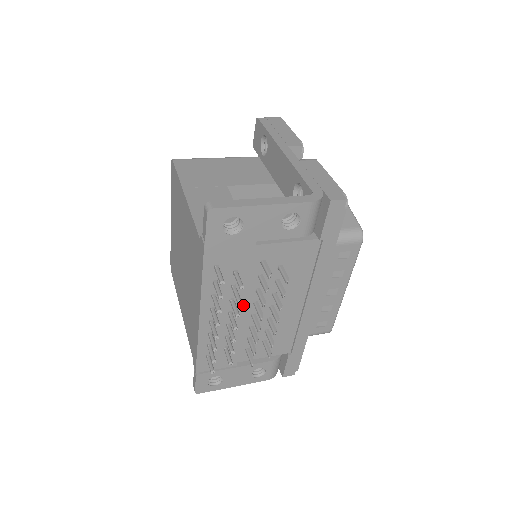
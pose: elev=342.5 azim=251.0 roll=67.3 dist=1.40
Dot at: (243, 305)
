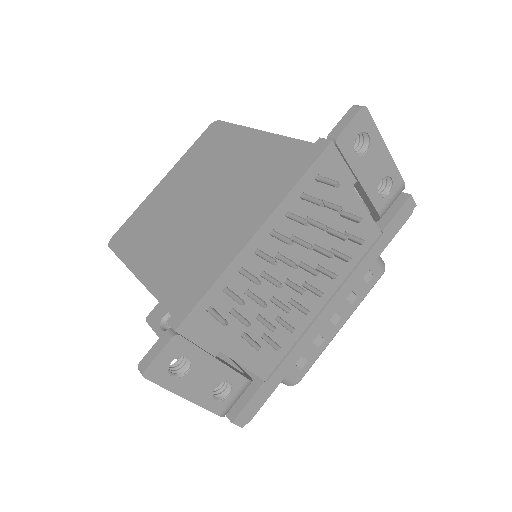
Dot at: (292, 256)
